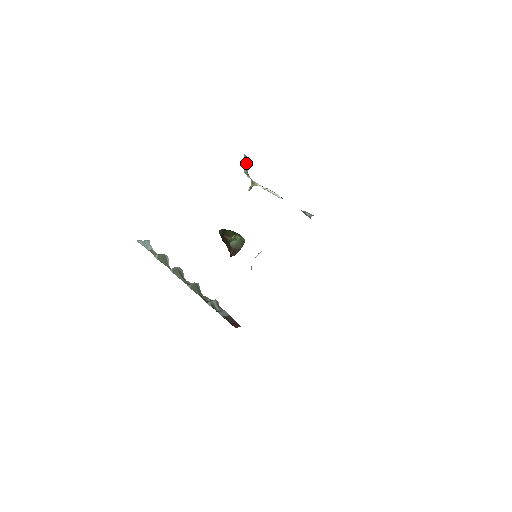
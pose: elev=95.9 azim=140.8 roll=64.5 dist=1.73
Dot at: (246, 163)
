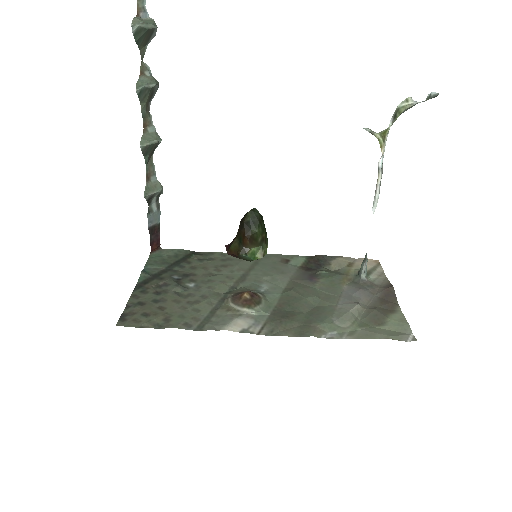
Dot at: occluded
